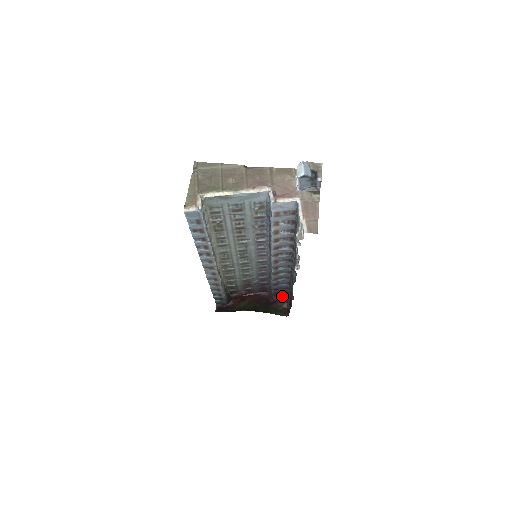
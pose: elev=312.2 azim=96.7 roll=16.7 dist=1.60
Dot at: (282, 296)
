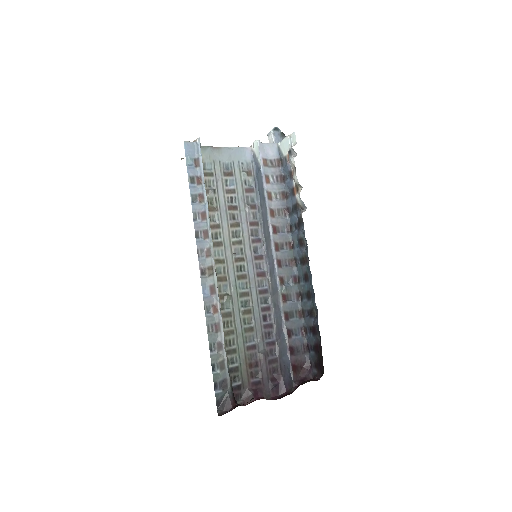
Dot at: (303, 378)
